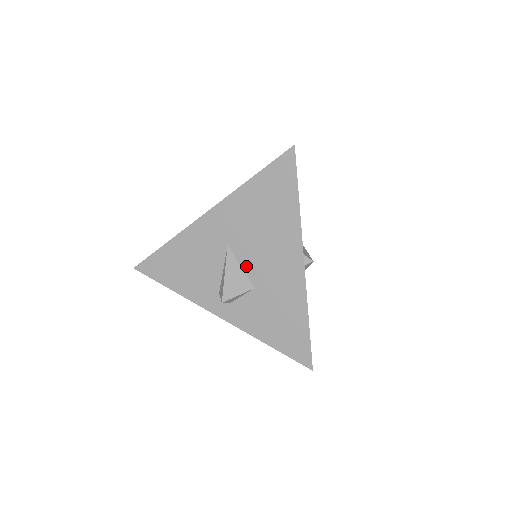
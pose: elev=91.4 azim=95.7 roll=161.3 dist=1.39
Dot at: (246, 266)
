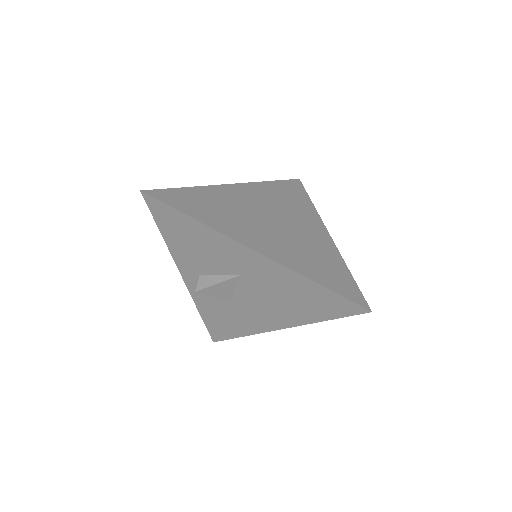
Dot at: (240, 292)
